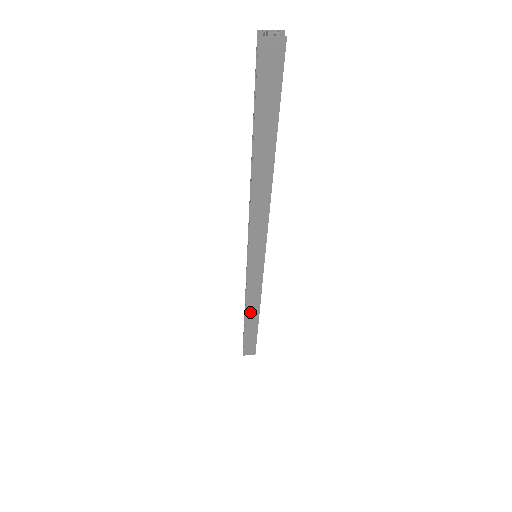
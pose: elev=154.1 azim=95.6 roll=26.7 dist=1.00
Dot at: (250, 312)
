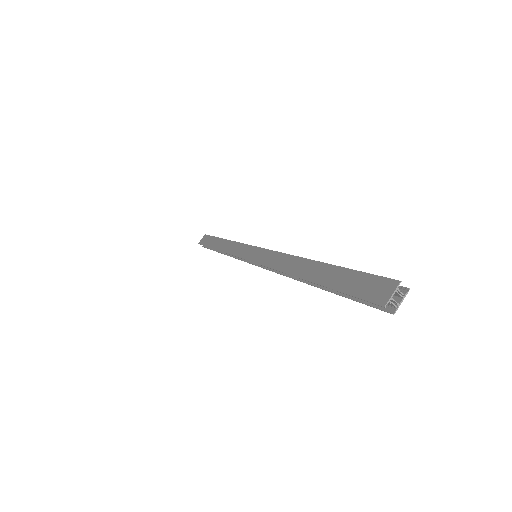
Dot at: occluded
